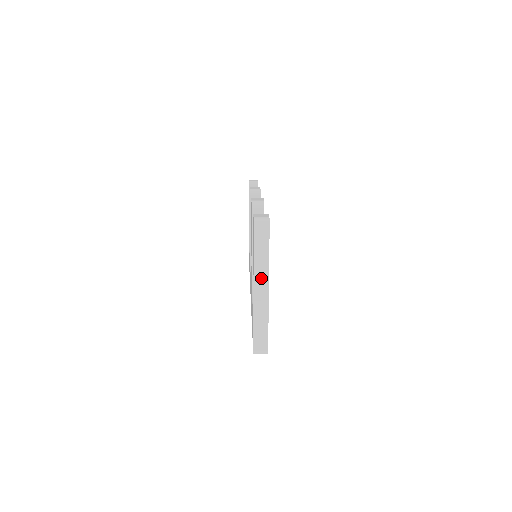
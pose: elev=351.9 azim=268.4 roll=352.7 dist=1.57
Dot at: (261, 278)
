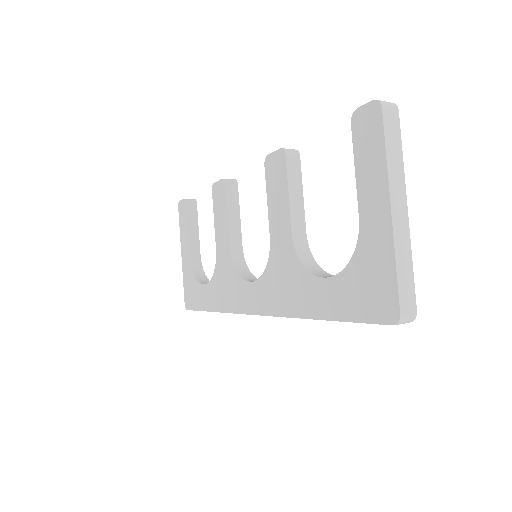
Dot at: (397, 190)
